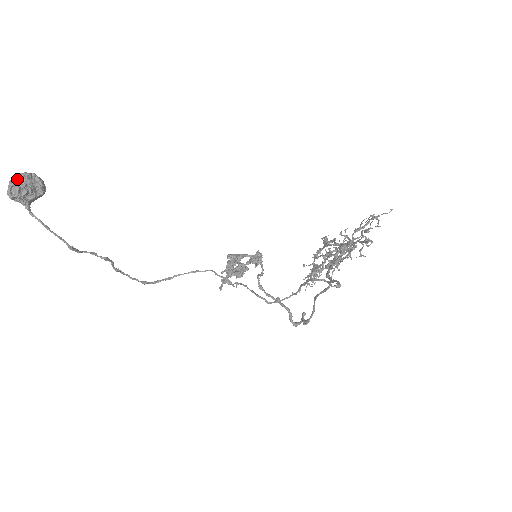
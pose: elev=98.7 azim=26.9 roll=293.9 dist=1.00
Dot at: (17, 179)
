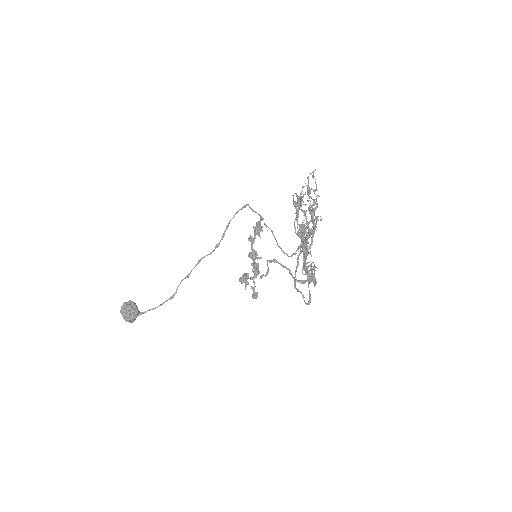
Dot at: (124, 316)
